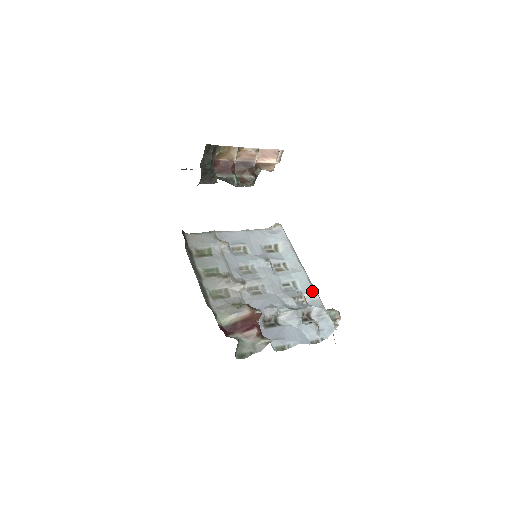
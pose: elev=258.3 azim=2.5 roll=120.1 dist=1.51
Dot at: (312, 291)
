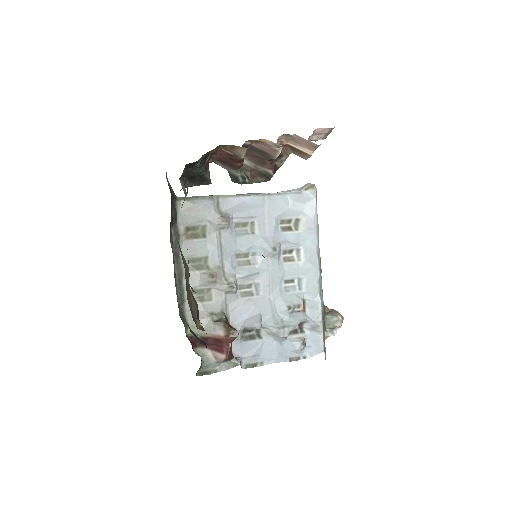
Dot at: (316, 299)
